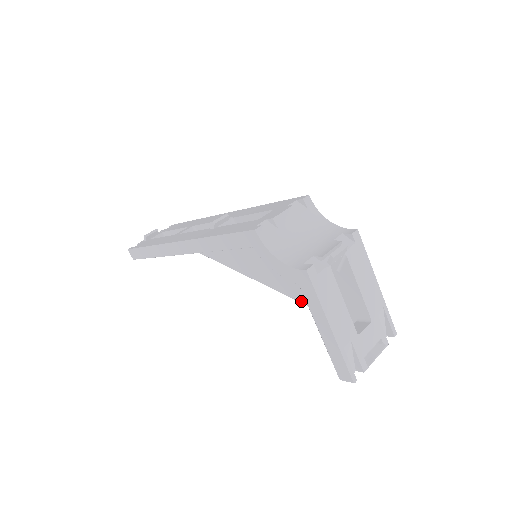
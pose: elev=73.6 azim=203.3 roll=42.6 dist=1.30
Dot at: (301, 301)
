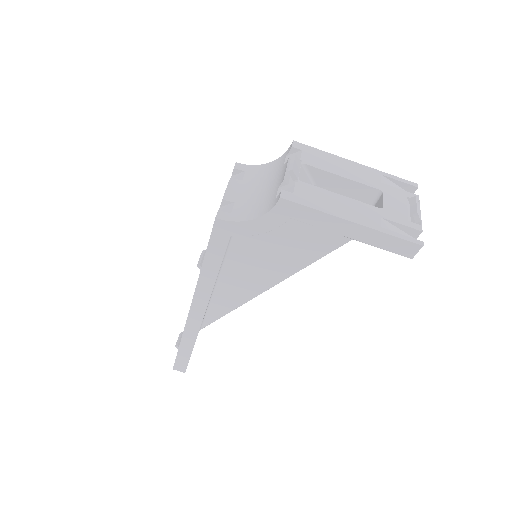
Dot at: (327, 252)
